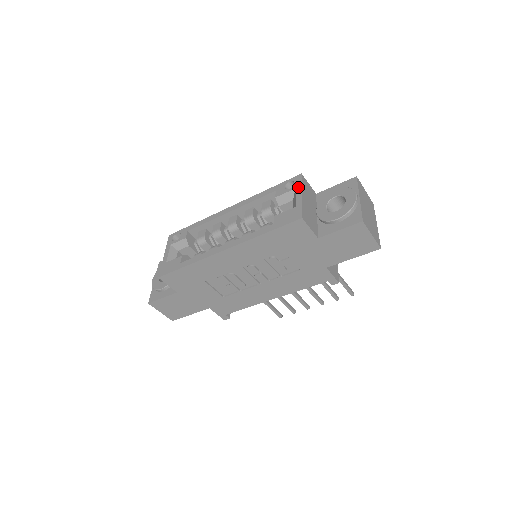
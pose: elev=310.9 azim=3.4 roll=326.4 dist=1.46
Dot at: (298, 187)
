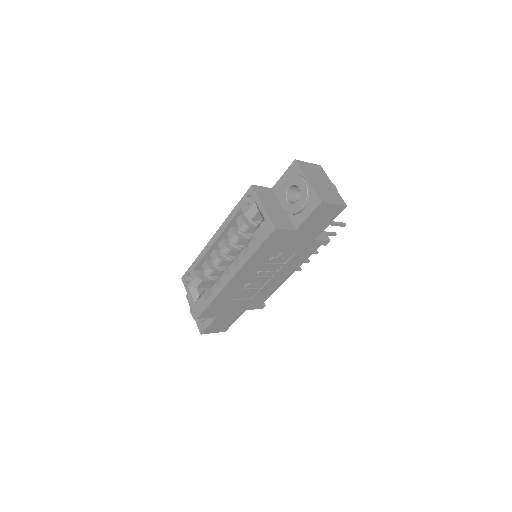
Dot at: (256, 200)
